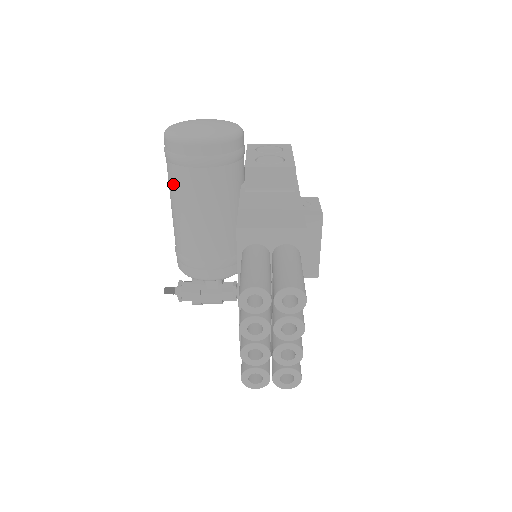
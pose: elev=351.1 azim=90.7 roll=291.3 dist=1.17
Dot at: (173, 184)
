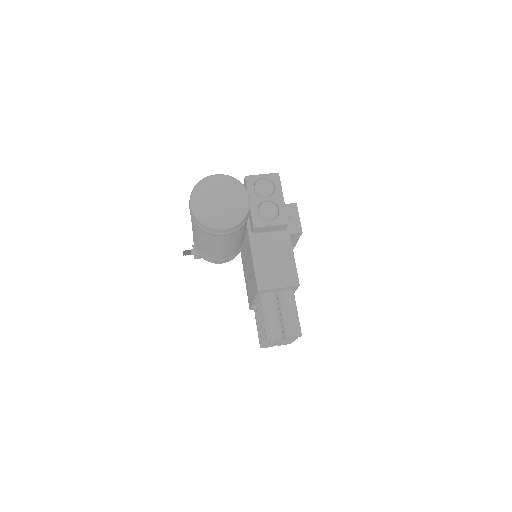
Dot at: (200, 234)
